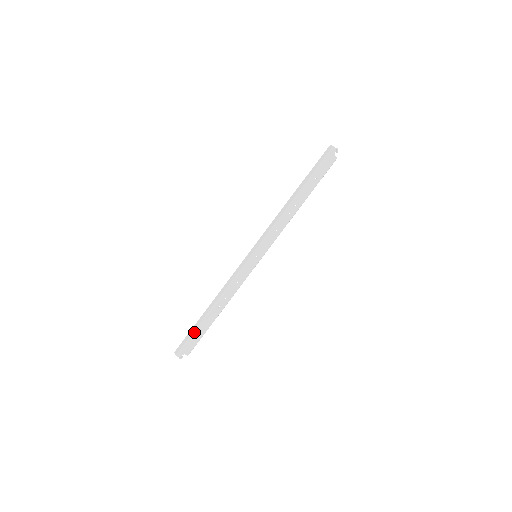
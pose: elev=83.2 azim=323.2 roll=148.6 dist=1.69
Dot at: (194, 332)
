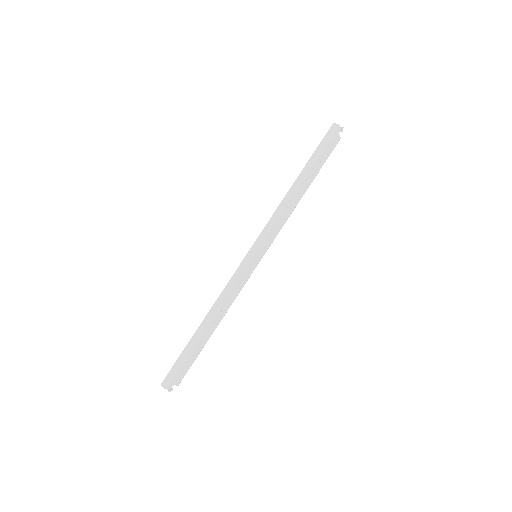
Dot at: (186, 356)
